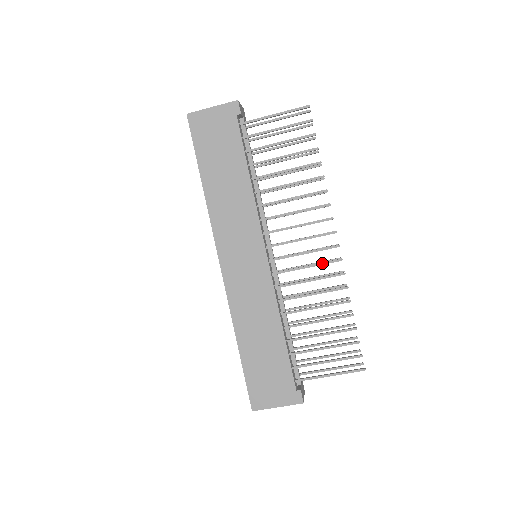
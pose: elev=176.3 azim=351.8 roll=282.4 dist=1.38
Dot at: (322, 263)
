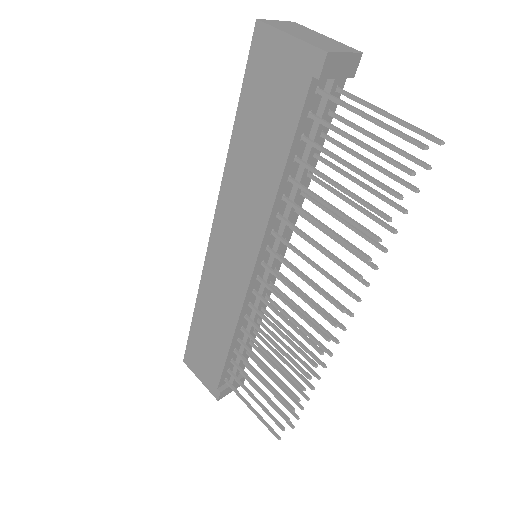
Dot at: (302, 335)
